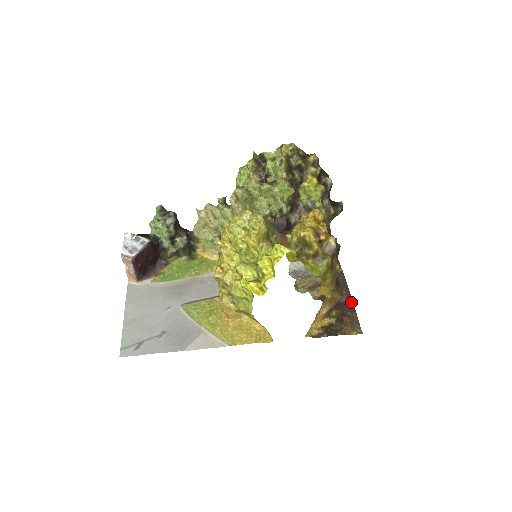
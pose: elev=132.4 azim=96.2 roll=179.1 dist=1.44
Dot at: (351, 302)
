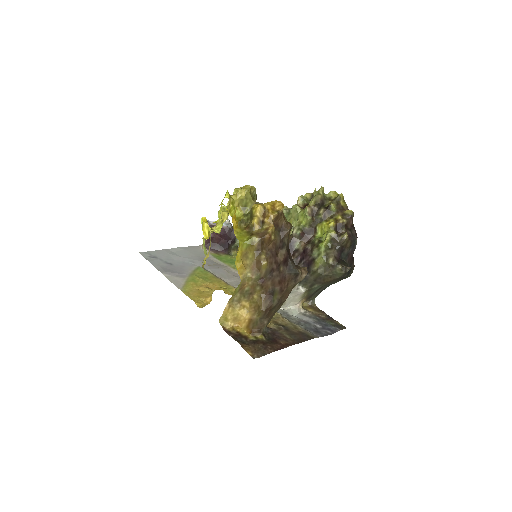
Dot at: (283, 347)
